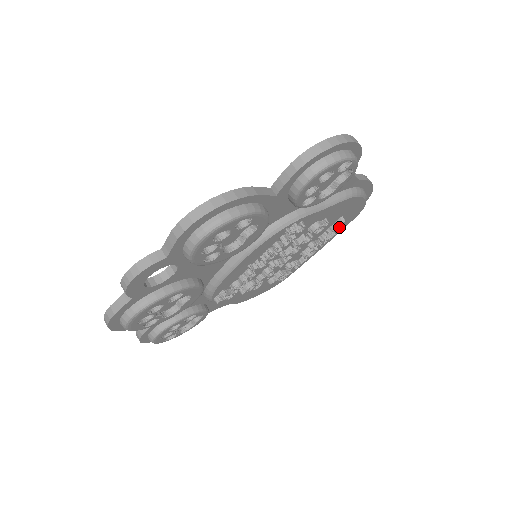
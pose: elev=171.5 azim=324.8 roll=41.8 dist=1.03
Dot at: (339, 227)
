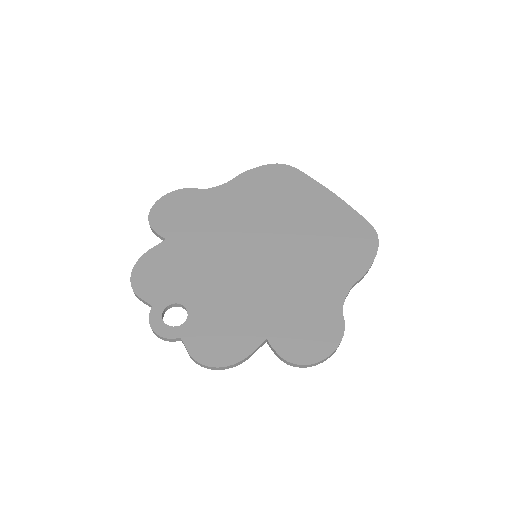
Dot at: occluded
